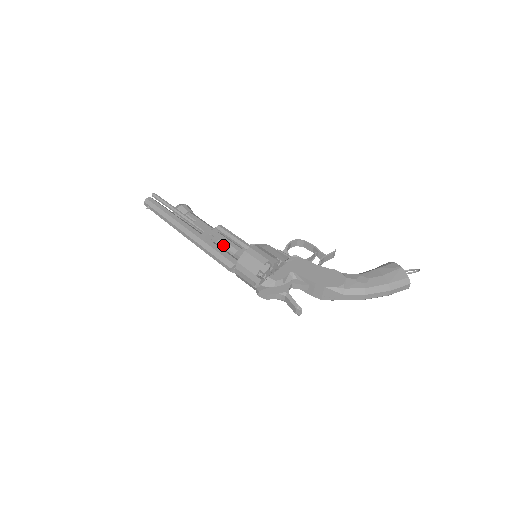
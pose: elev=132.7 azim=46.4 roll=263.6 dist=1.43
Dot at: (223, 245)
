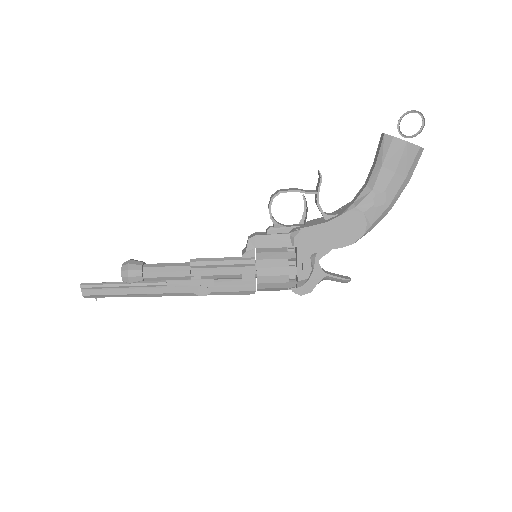
Dot at: (219, 279)
